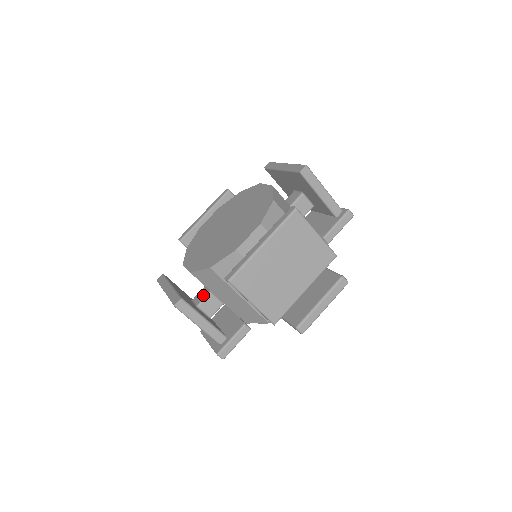
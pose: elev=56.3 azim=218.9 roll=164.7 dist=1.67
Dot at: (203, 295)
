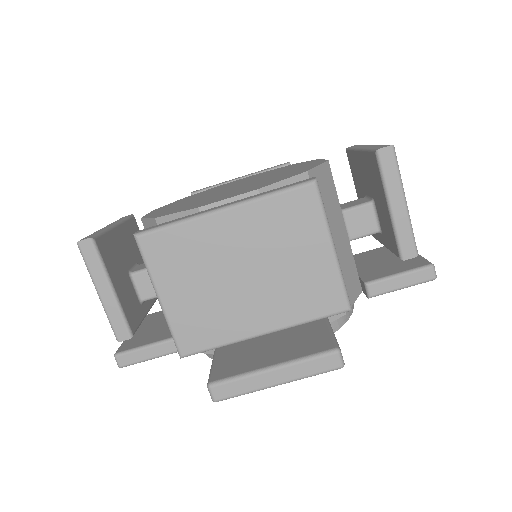
Dot at: occluded
